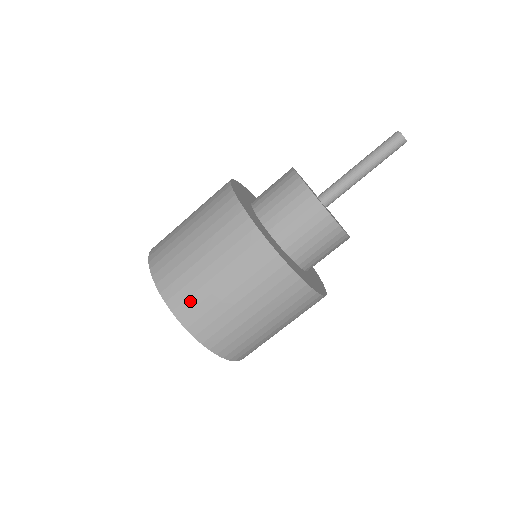
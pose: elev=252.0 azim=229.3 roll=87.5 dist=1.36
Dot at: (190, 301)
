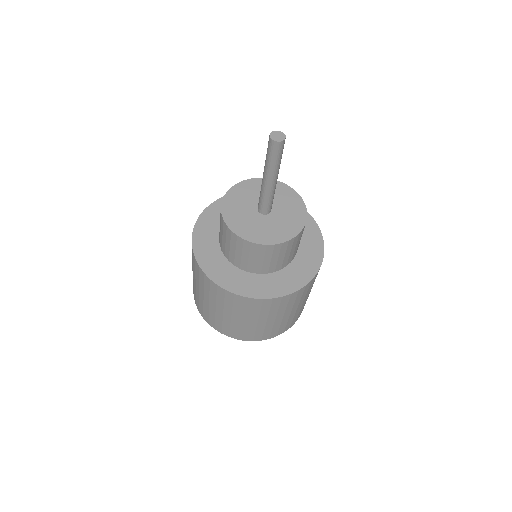
Dot at: (274, 331)
